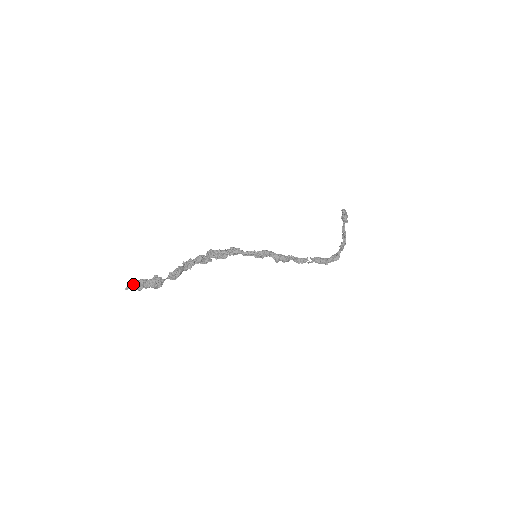
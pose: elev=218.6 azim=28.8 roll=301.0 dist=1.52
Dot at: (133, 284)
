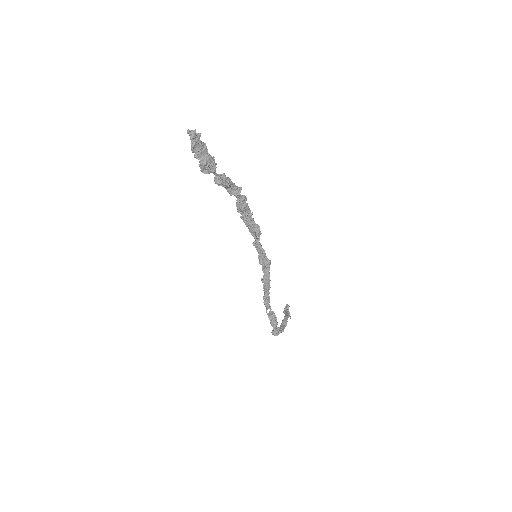
Dot at: (199, 137)
